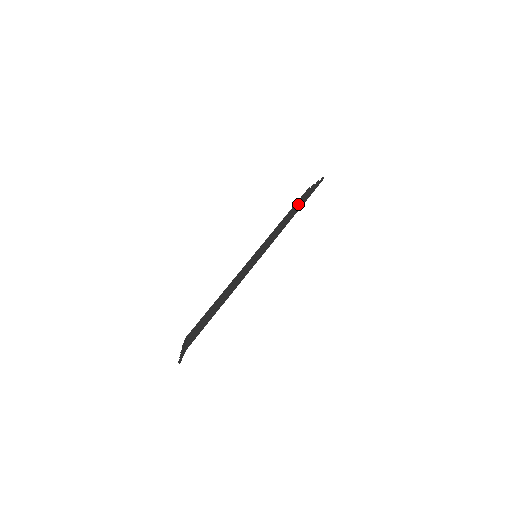
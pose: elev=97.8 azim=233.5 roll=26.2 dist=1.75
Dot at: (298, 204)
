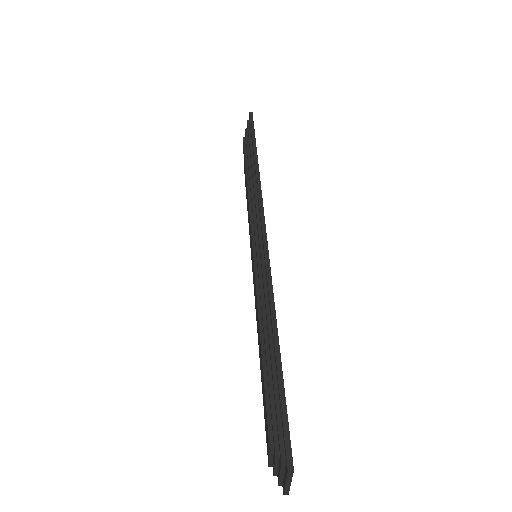
Dot at: (249, 160)
